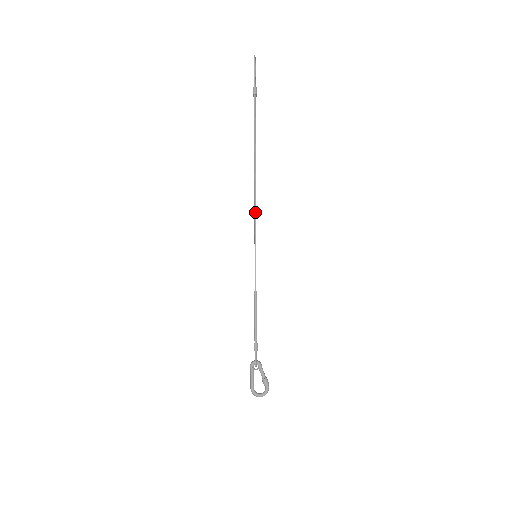
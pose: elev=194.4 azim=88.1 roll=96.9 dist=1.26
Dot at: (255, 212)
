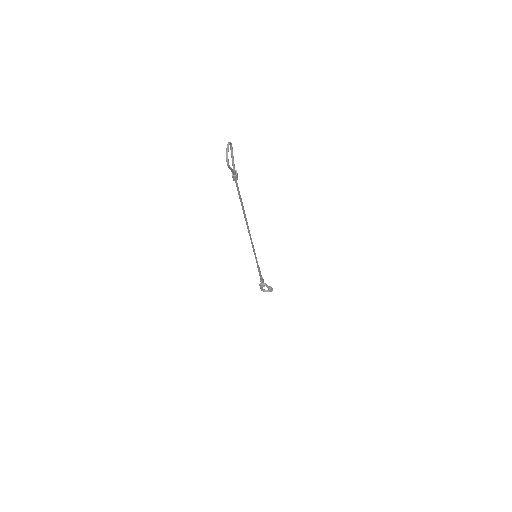
Dot at: (251, 242)
